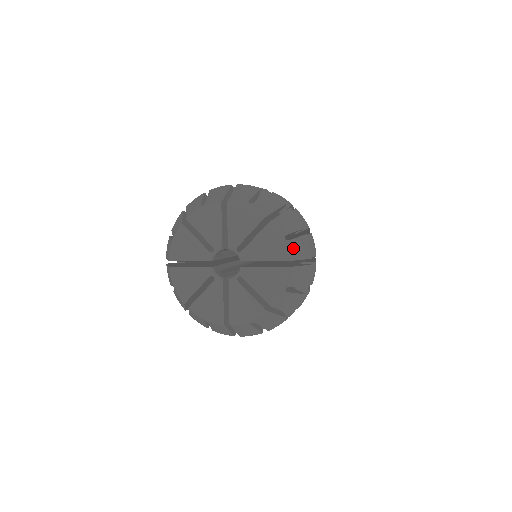
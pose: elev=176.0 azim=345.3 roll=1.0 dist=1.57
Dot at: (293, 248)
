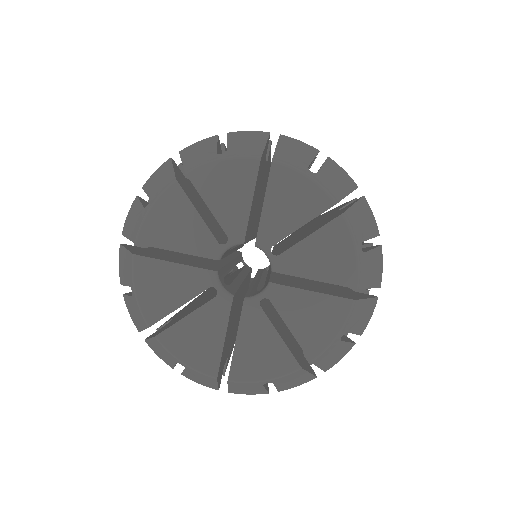
Dot at: (367, 267)
